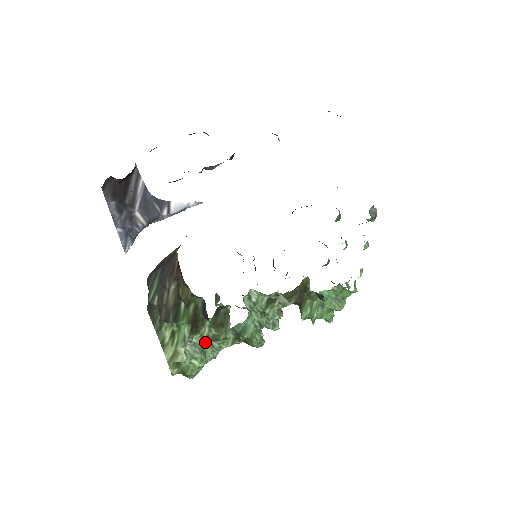
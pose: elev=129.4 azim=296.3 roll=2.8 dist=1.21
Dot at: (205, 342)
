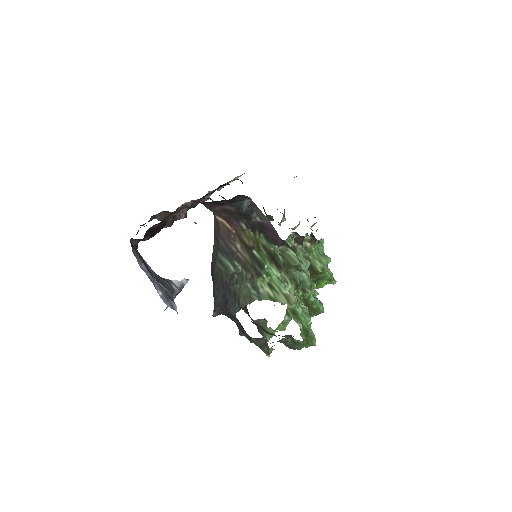
Dot at: occluded
